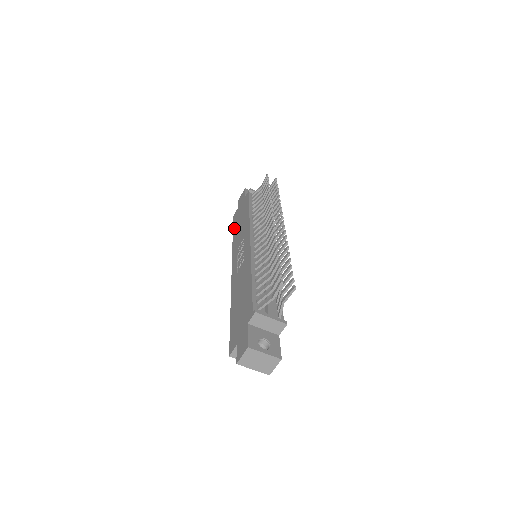
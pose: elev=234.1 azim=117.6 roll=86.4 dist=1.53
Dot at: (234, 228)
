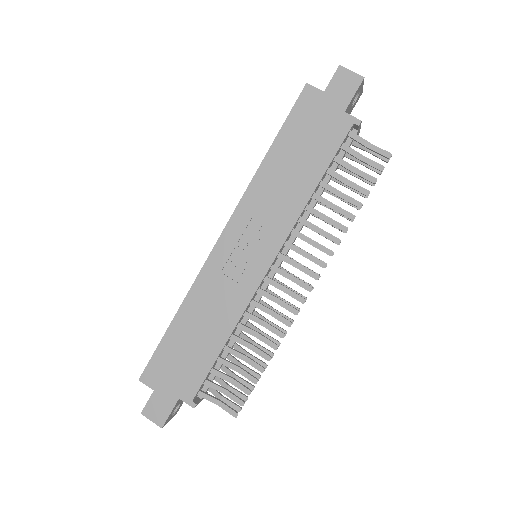
Dot at: (284, 136)
